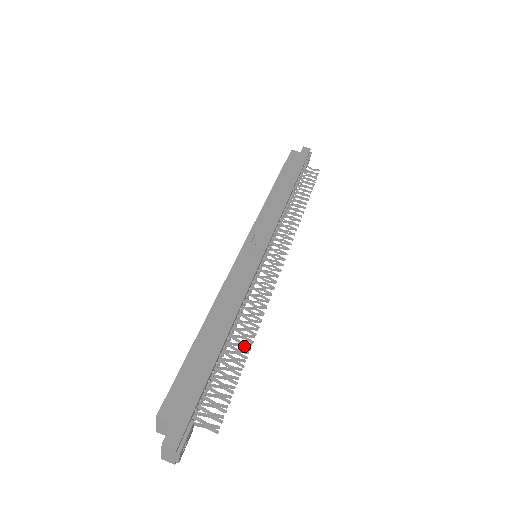
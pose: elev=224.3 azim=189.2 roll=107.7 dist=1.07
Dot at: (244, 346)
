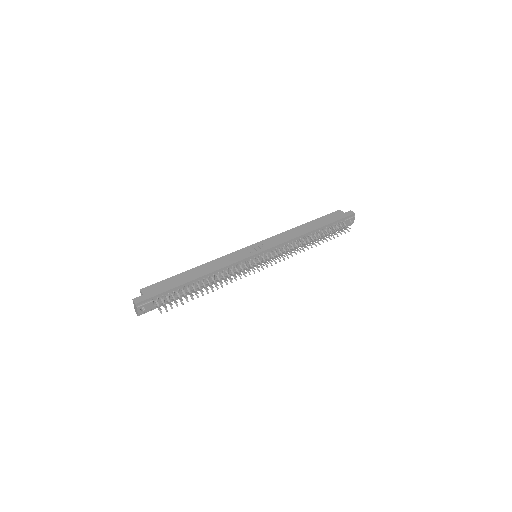
Dot at: (207, 290)
